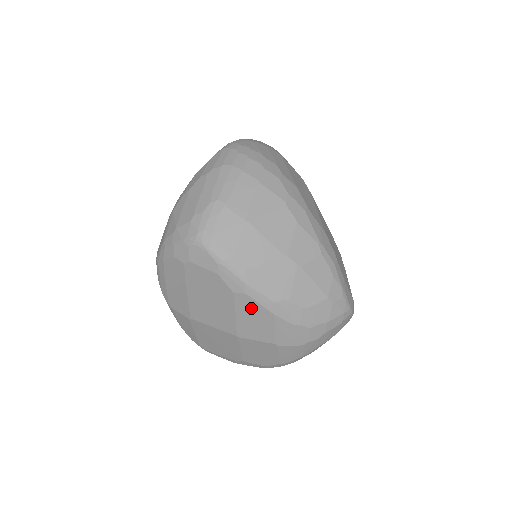
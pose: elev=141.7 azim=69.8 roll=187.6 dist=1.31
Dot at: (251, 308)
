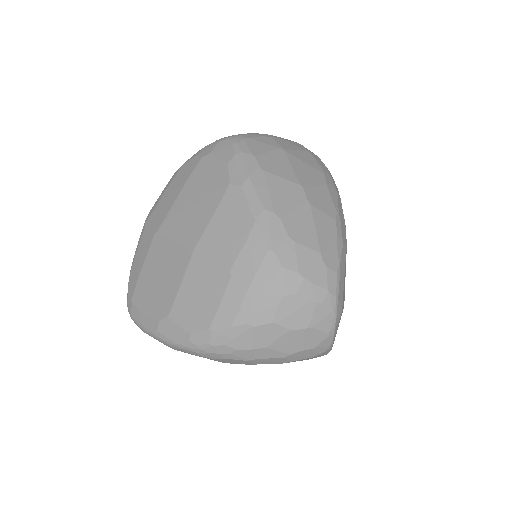
Dot at: (235, 209)
